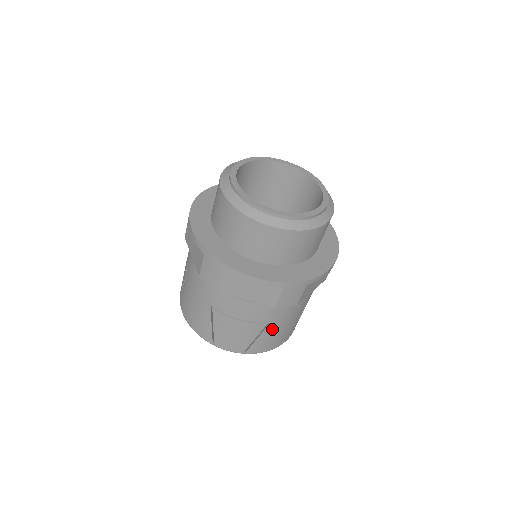
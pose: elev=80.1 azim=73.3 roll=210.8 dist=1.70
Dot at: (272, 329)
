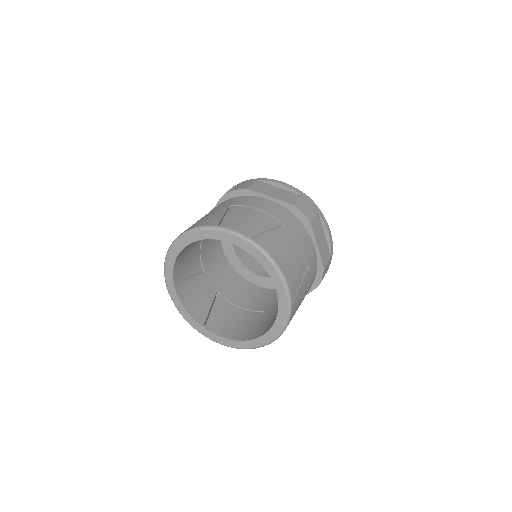
Dot at: (284, 235)
